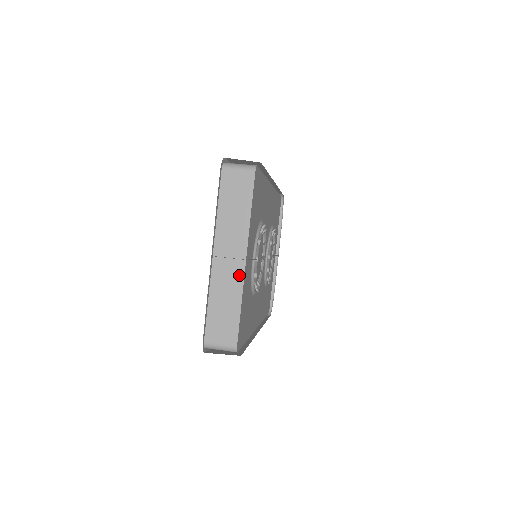
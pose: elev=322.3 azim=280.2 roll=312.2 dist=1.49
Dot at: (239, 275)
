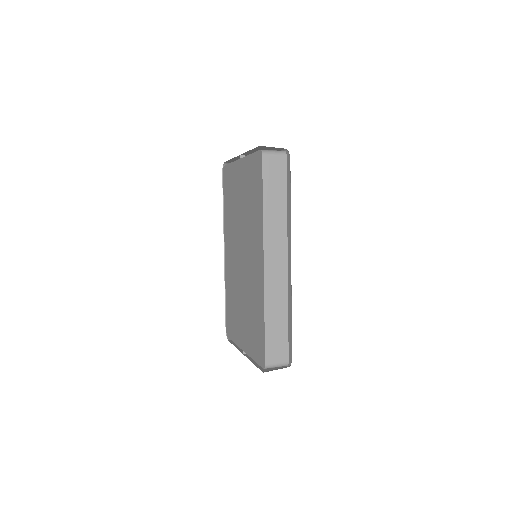
Dot at: occluded
